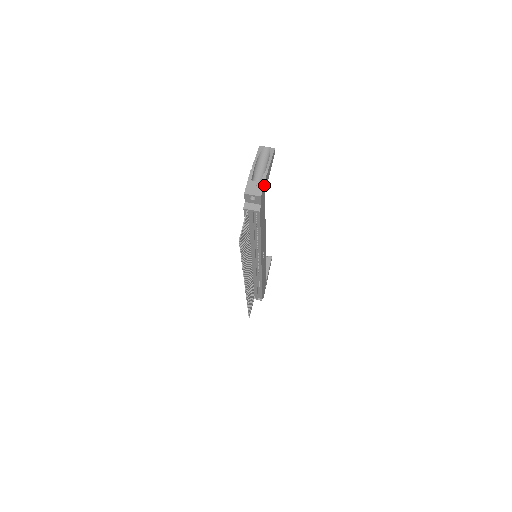
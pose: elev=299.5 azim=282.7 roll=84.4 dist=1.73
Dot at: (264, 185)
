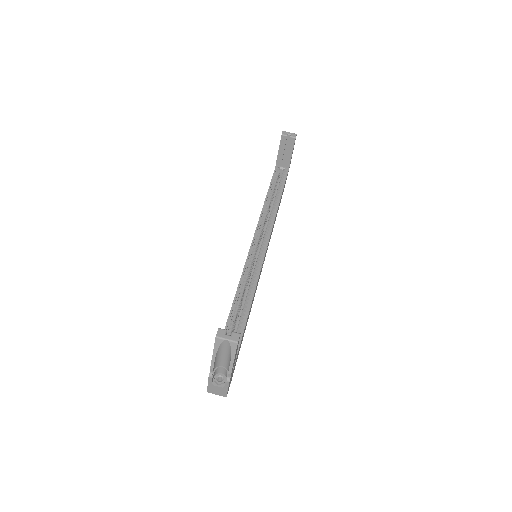
Dot at: (229, 384)
